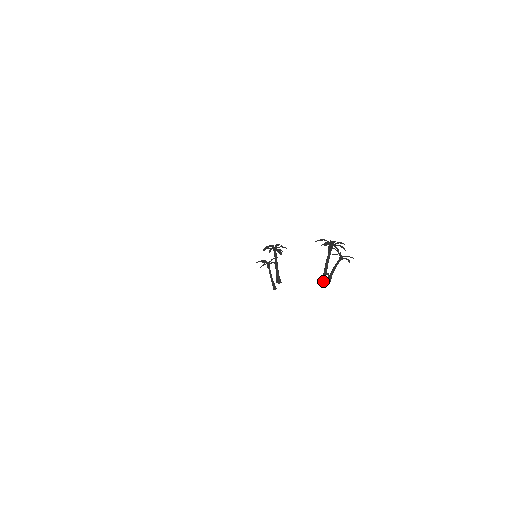
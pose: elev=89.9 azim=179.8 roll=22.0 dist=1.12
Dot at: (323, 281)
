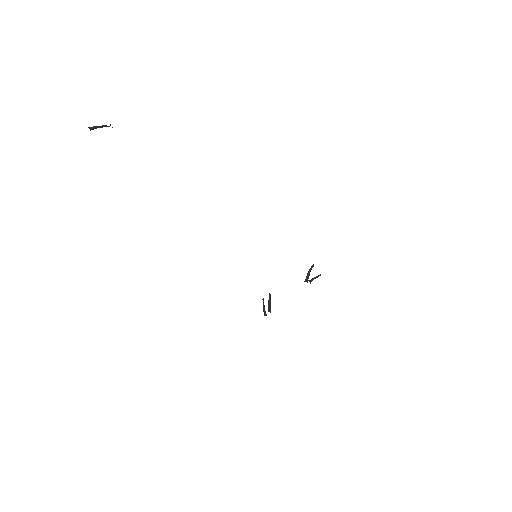
Dot at: (305, 281)
